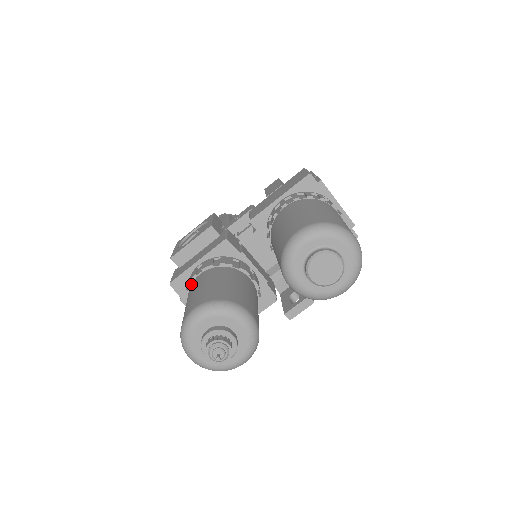
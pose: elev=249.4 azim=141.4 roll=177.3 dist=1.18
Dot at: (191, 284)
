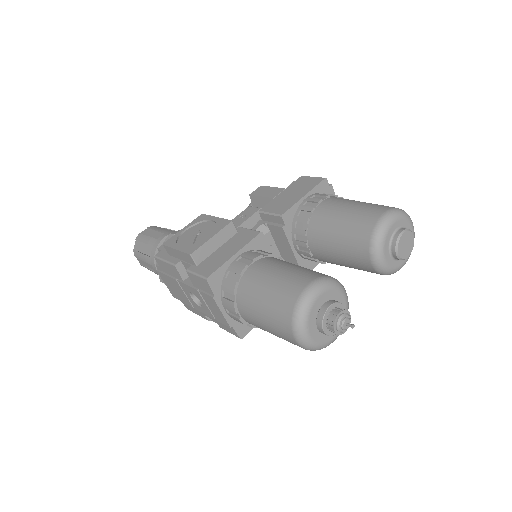
Dot at: (242, 275)
